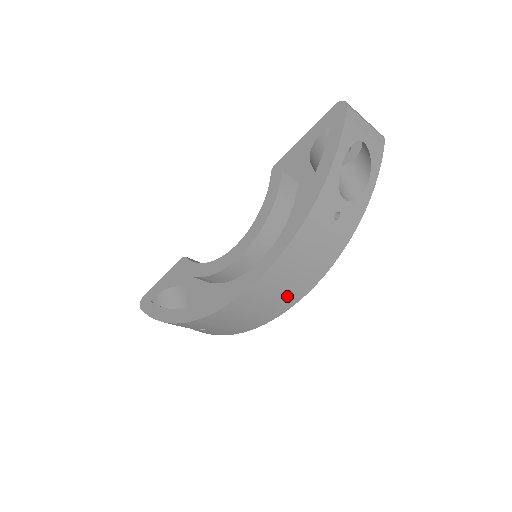
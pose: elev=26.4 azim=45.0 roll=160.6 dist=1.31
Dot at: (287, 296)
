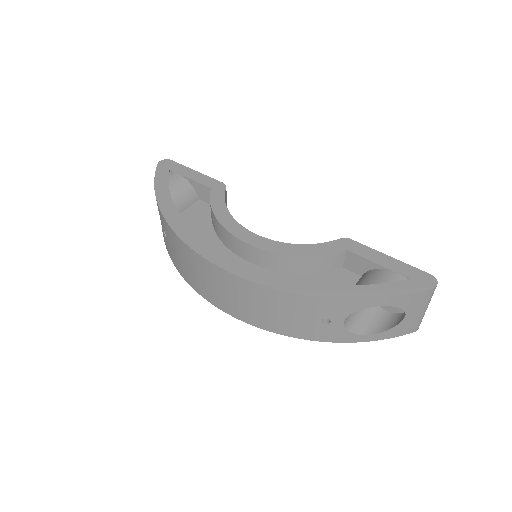
Dot at: (231, 304)
